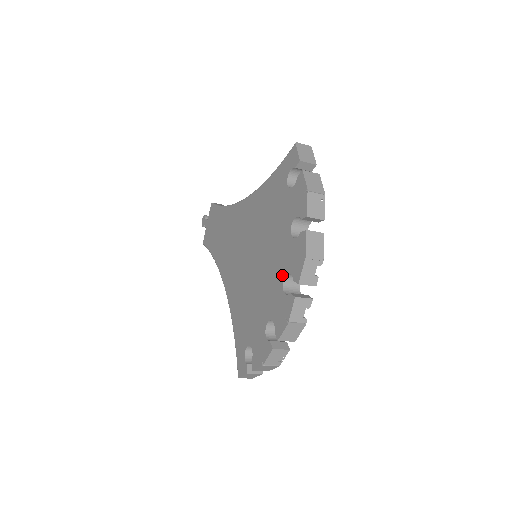
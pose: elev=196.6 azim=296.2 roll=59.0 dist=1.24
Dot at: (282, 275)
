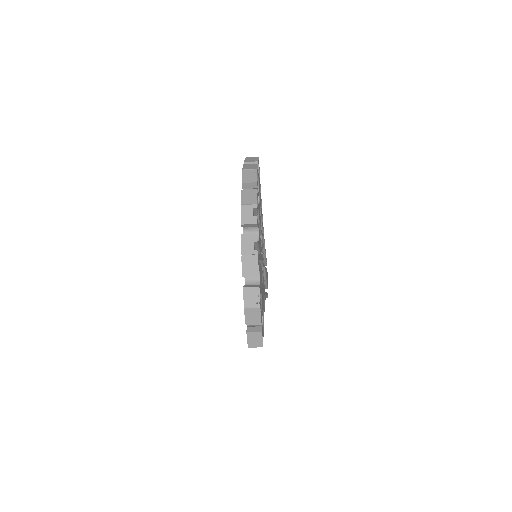
Dot at: occluded
